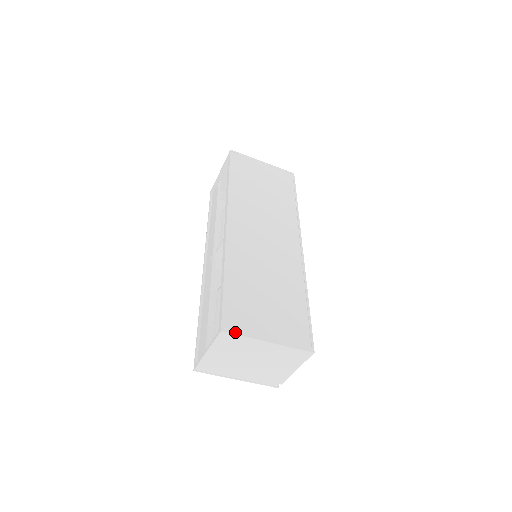
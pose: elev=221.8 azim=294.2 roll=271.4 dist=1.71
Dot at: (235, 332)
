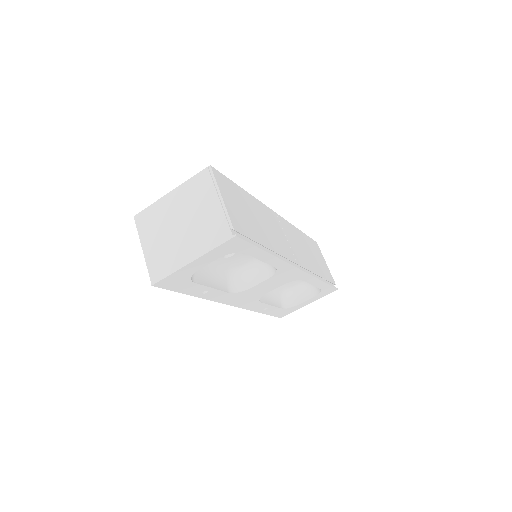
Dot at: (145, 210)
